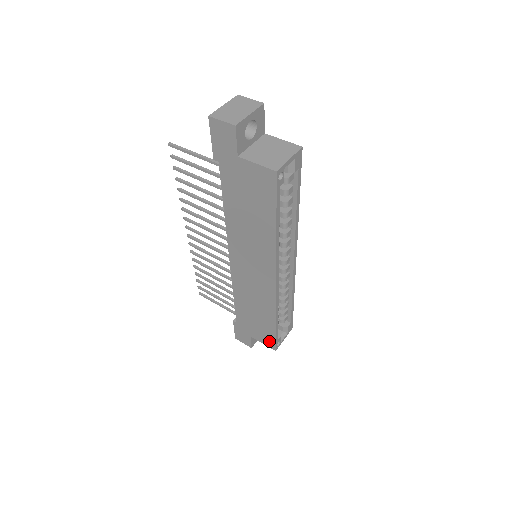
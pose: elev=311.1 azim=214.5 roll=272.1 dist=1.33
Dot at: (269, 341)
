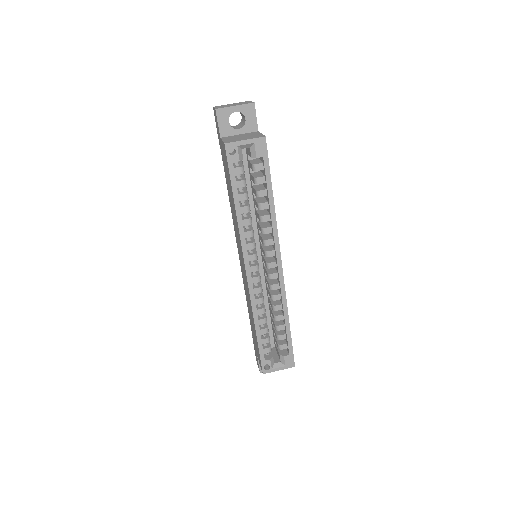
Dot at: occluded
